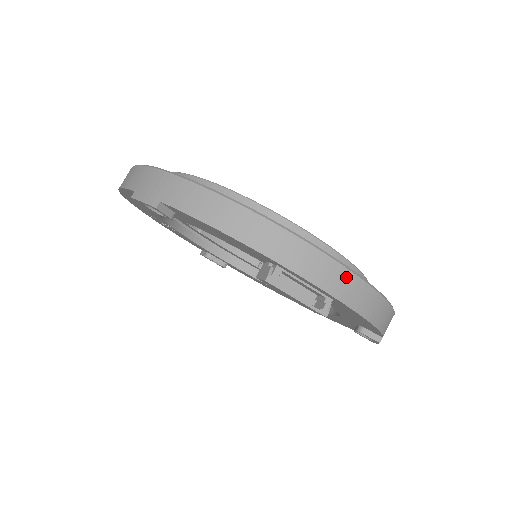
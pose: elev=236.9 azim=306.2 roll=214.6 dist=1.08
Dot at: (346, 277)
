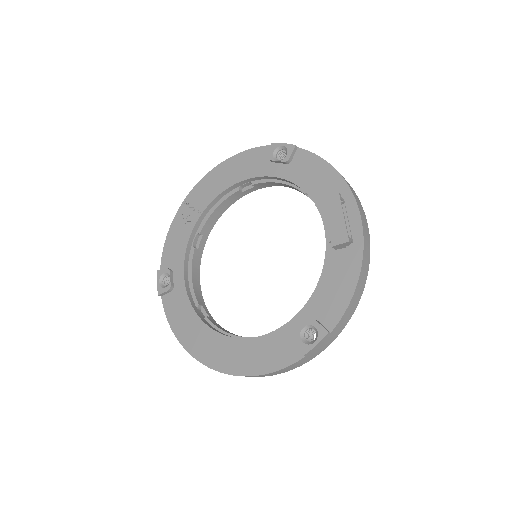
Dot at: (368, 238)
